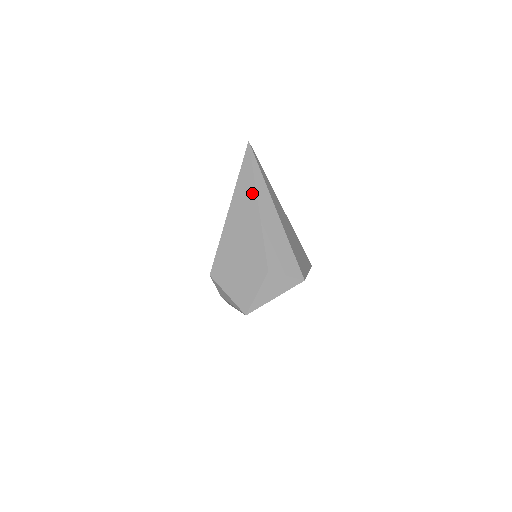
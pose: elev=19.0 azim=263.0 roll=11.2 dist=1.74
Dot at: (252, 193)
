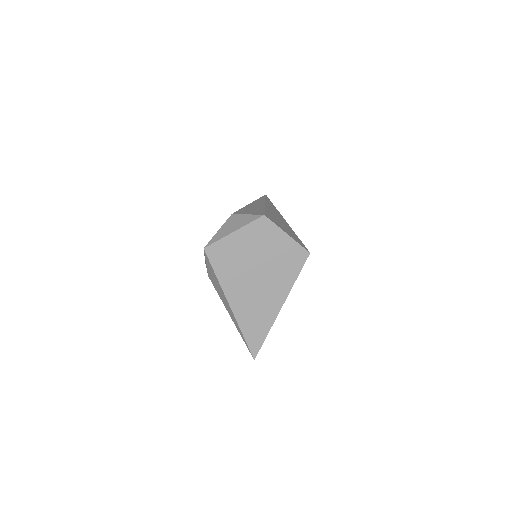
Dot at: occluded
